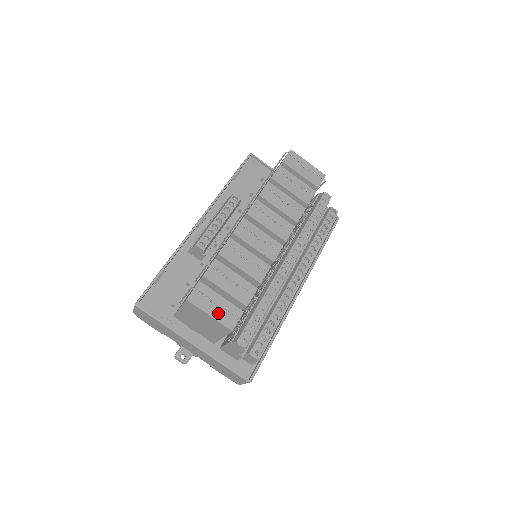
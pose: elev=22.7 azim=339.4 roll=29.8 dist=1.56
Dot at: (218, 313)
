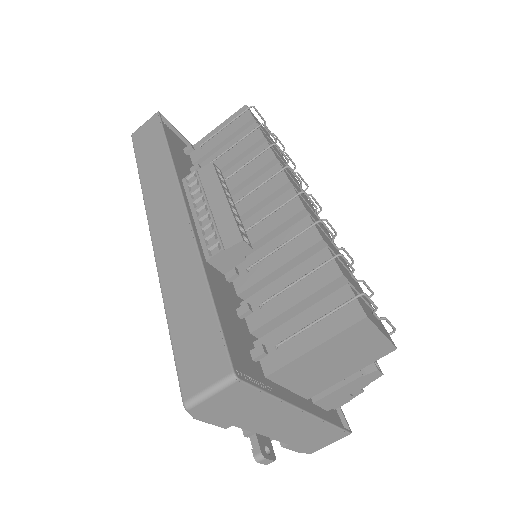
Dot at: (381, 327)
